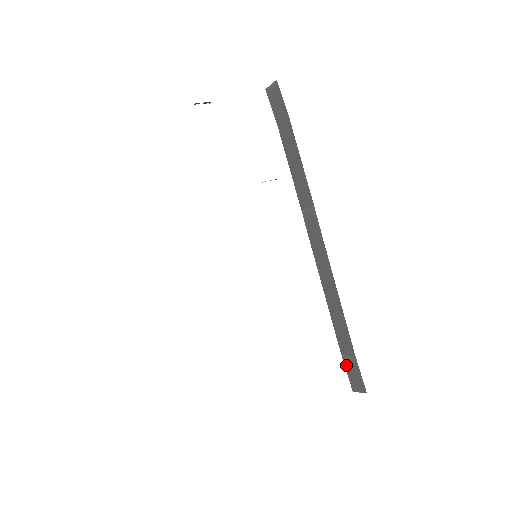
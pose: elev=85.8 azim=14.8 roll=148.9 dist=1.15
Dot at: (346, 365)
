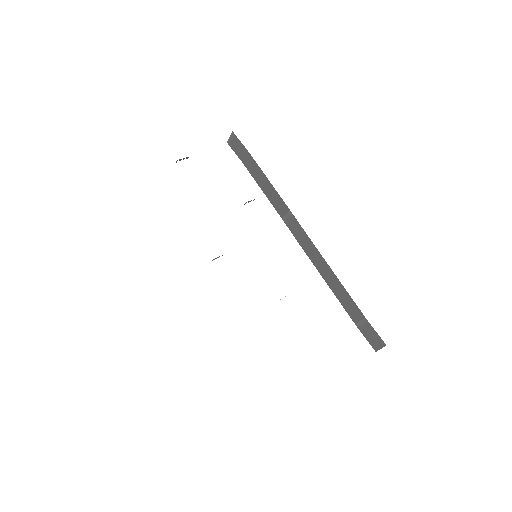
Dot at: (362, 331)
